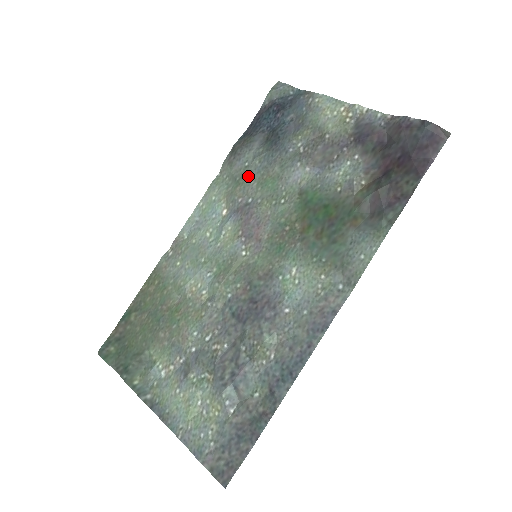
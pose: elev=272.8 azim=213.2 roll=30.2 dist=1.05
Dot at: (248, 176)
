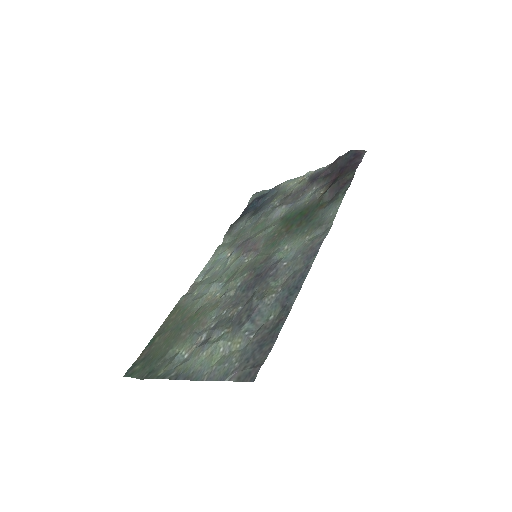
Dot at: (243, 231)
